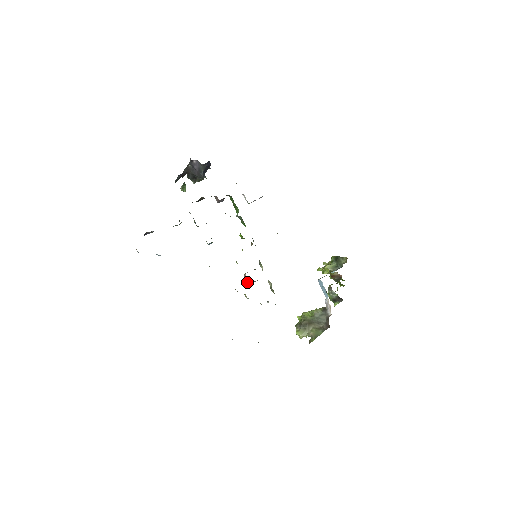
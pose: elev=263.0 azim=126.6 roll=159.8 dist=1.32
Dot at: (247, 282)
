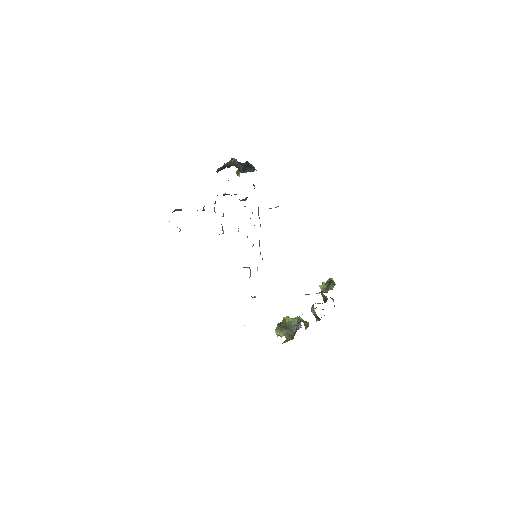
Dot at: occluded
